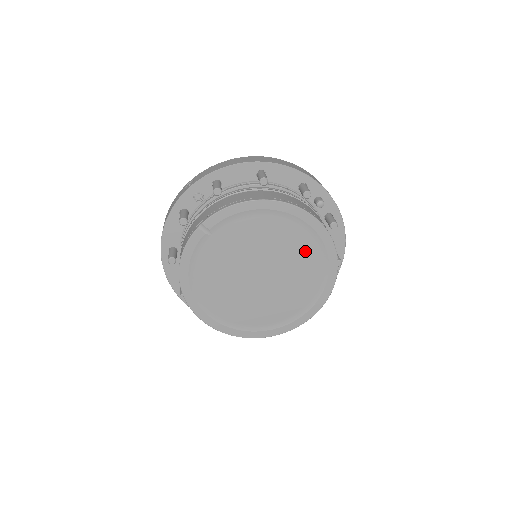
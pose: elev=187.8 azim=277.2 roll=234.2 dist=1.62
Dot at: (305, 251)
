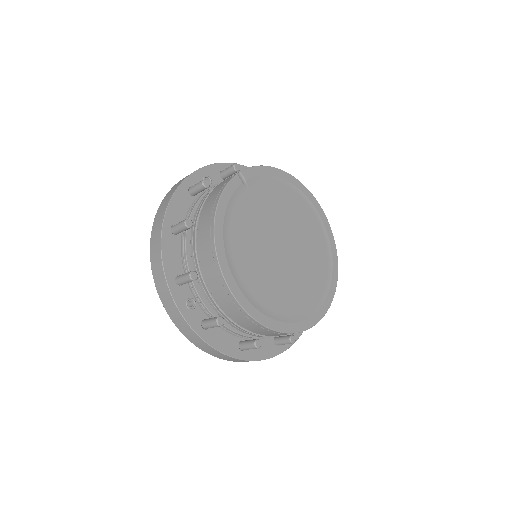
Dot at: (315, 235)
